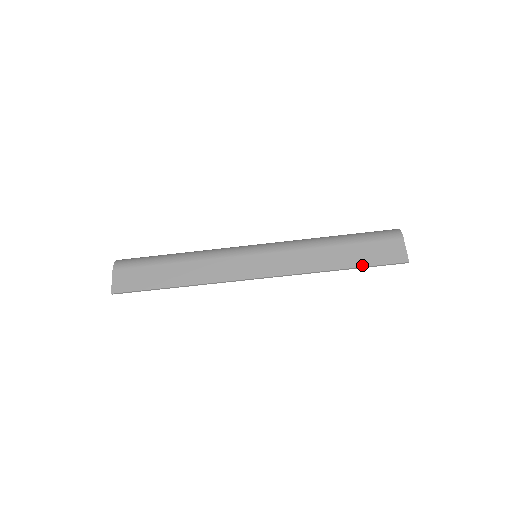
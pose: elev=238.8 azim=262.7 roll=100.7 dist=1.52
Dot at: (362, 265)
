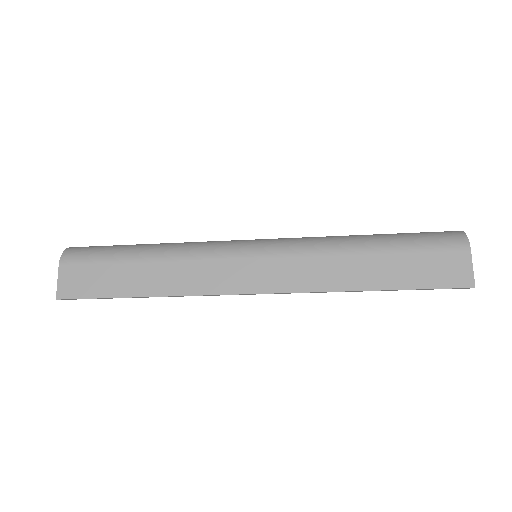
Dot at: (406, 287)
